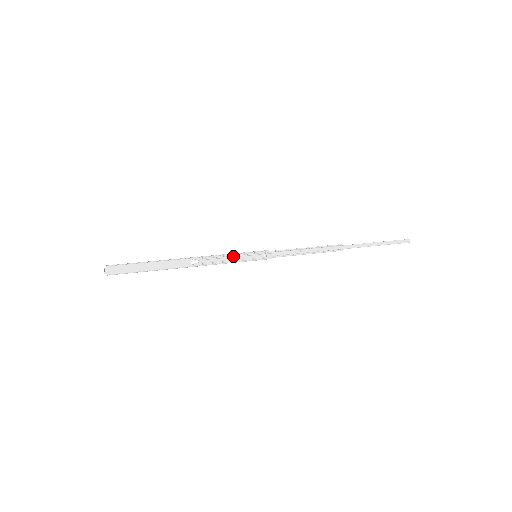
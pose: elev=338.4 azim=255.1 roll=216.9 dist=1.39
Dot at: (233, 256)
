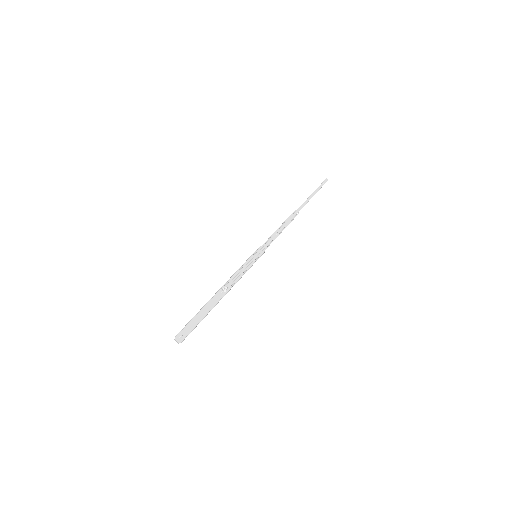
Dot at: (243, 267)
